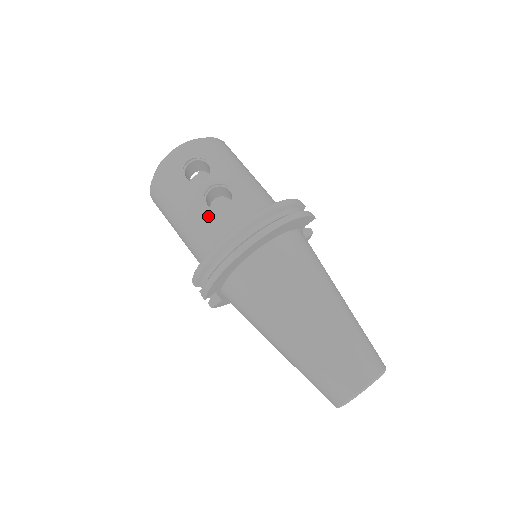
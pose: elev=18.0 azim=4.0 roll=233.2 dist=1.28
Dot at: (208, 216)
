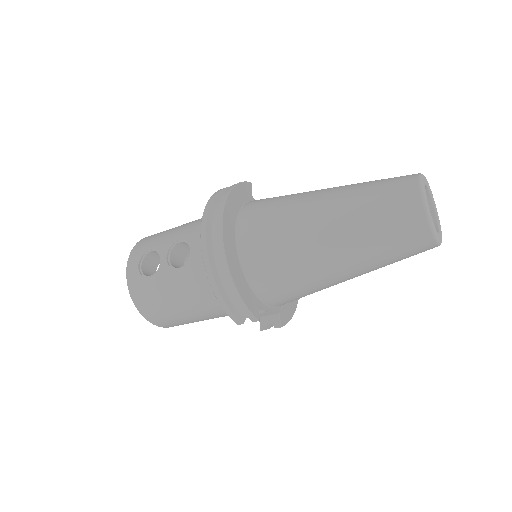
Dot at: (187, 272)
